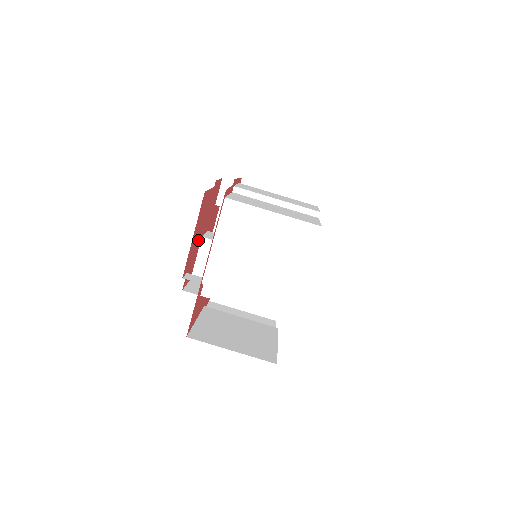
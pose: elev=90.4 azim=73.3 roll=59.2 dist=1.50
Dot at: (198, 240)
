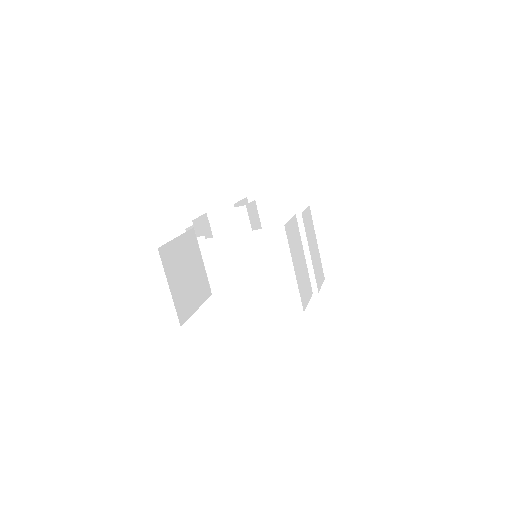
Dot at: occluded
